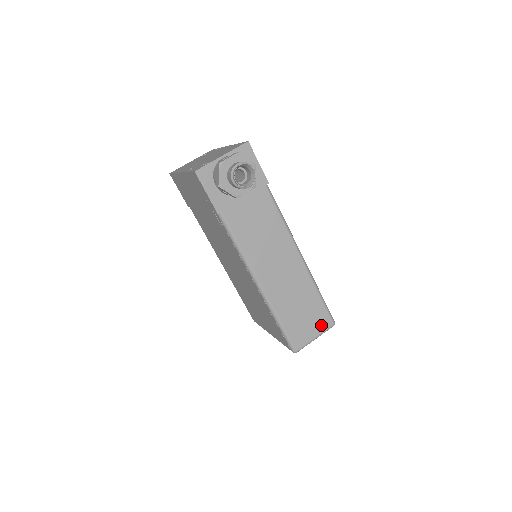
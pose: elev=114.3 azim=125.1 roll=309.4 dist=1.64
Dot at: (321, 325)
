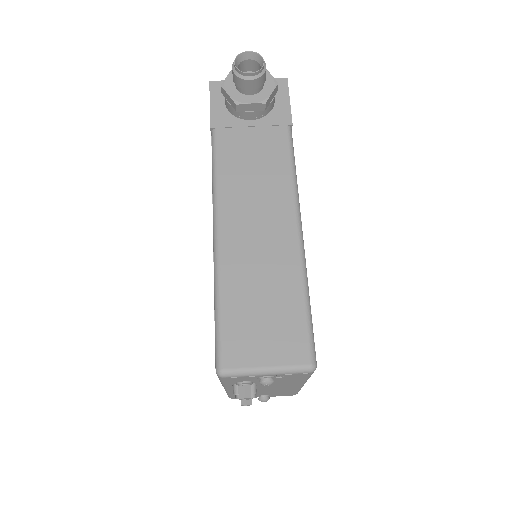
Dot at: (287, 351)
